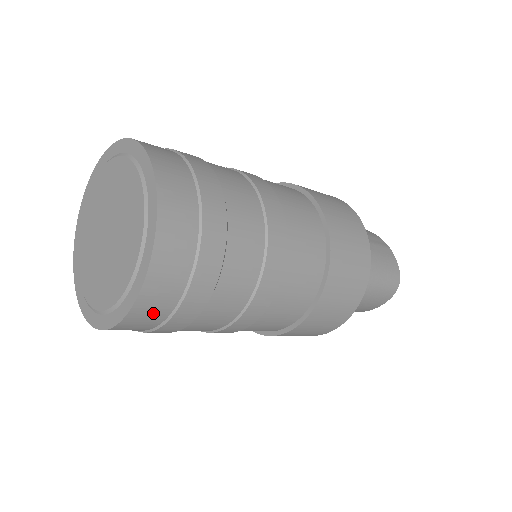
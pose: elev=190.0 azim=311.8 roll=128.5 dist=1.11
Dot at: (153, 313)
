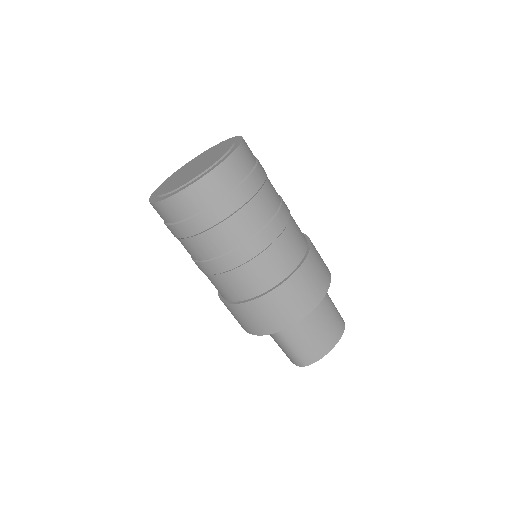
Dot at: (242, 164)
